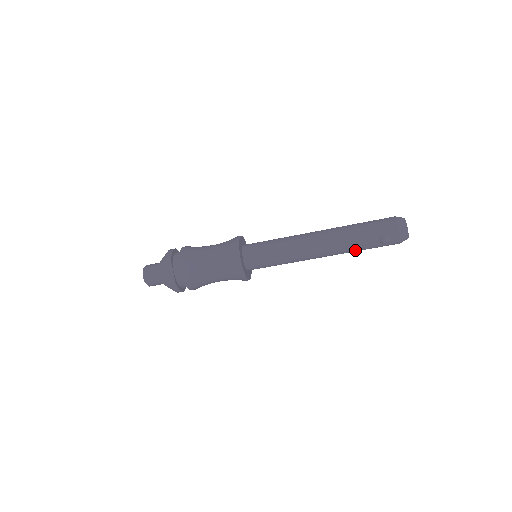
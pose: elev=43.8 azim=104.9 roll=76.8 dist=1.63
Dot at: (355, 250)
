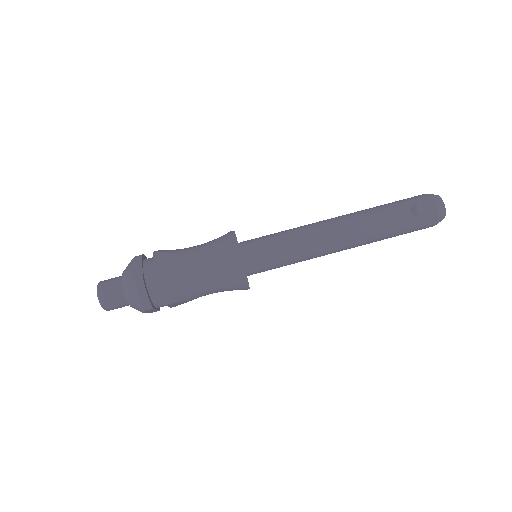
Dot at: (384, 229)
